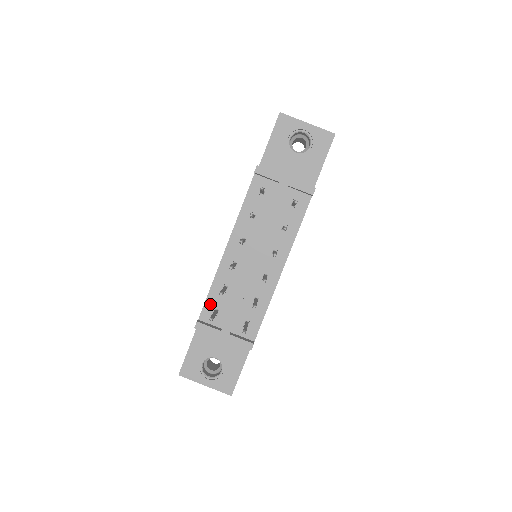
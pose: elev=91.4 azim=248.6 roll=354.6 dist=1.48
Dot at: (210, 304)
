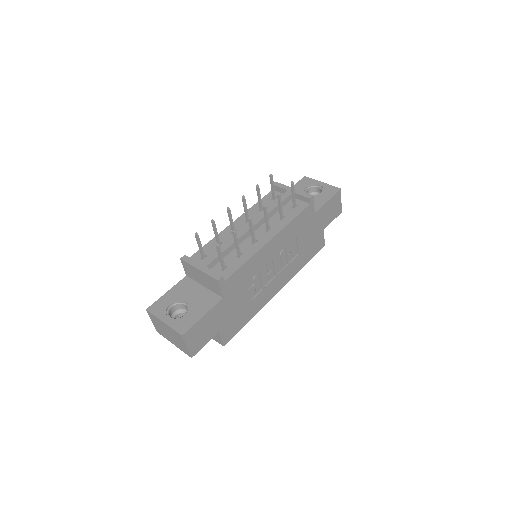
Dot at: occluded
